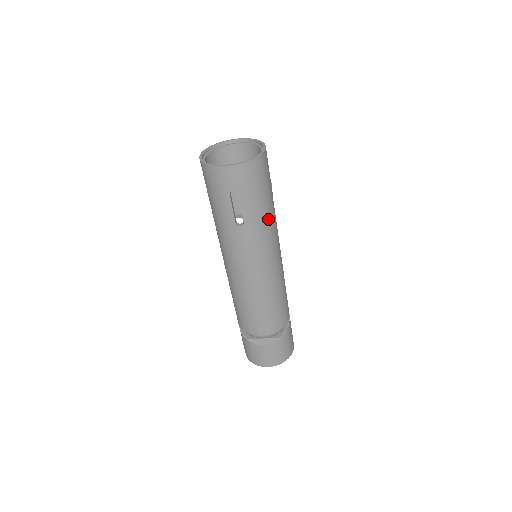
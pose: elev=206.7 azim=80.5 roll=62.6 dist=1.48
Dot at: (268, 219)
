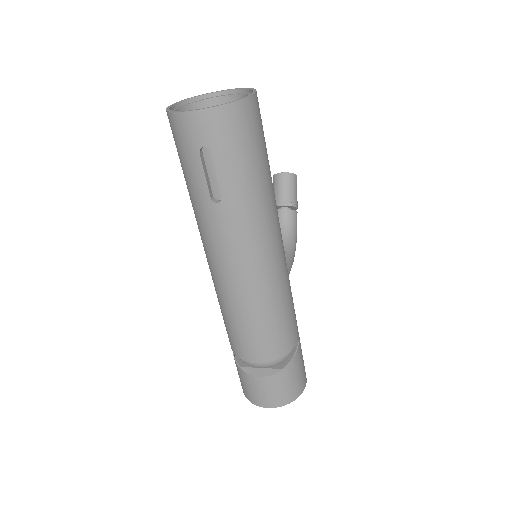
Dot at: (258, 196)
